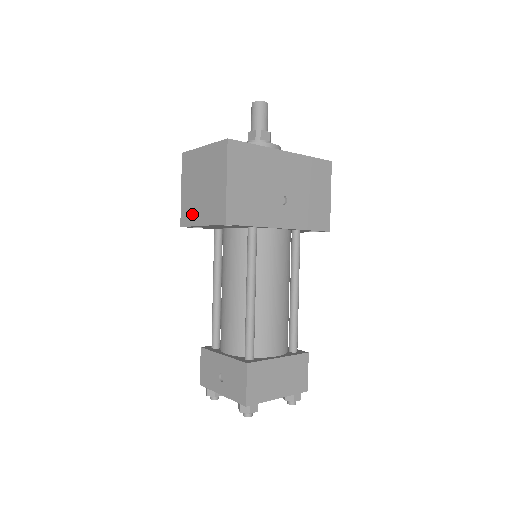
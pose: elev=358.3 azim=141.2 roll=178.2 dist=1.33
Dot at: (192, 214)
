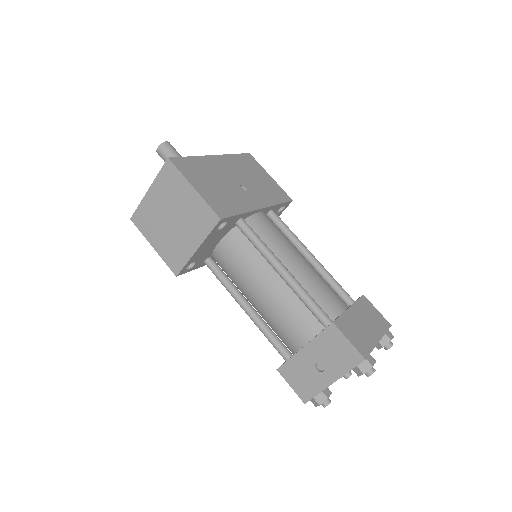
Dot at: (180, 252)
